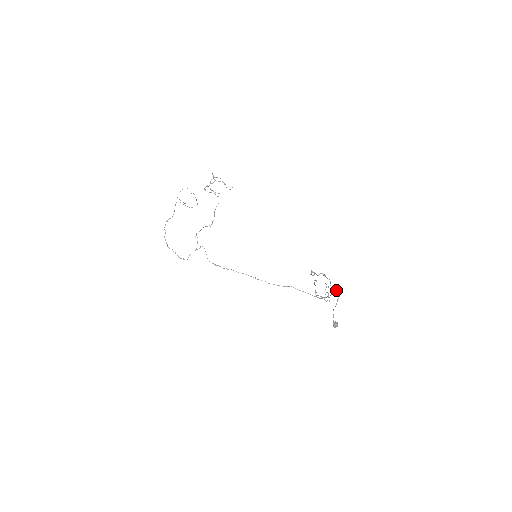
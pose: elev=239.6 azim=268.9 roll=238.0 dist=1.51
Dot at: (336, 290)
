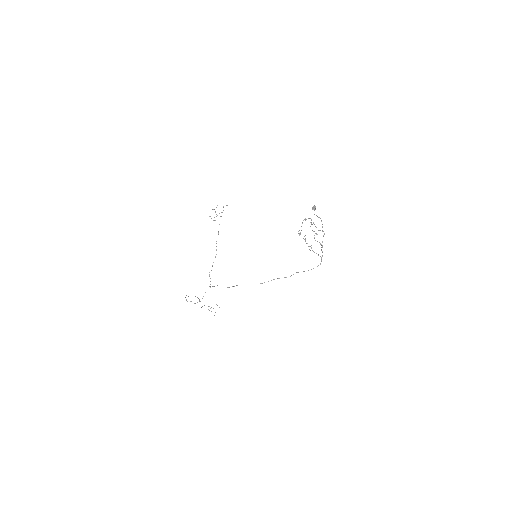
Dot at: (322, 230)
